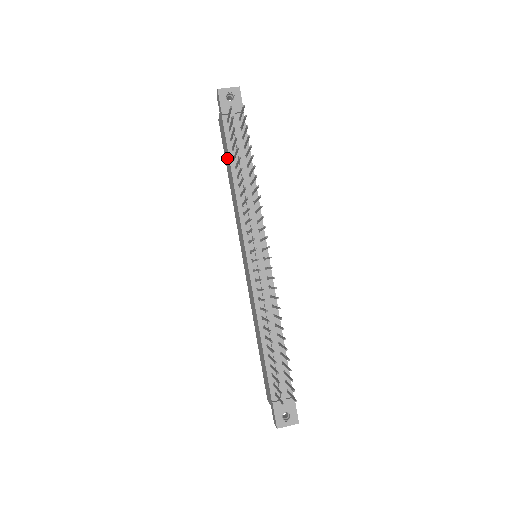
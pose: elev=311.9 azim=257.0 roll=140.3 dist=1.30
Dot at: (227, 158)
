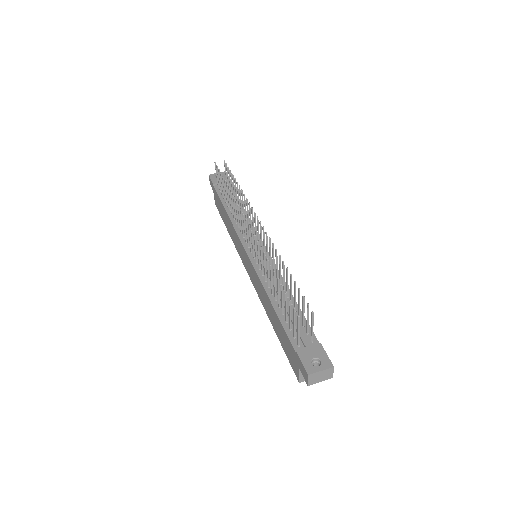
Dot at: (222, 210)
